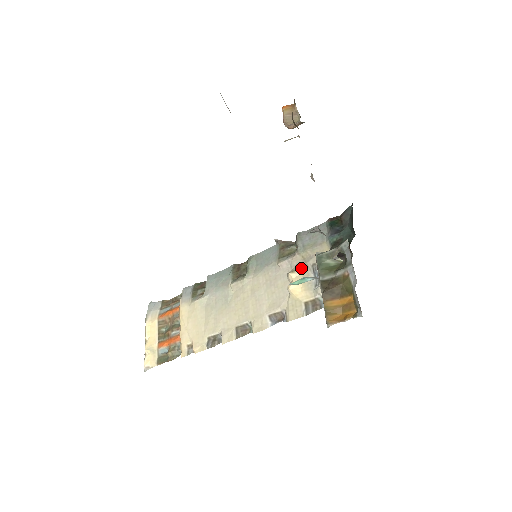
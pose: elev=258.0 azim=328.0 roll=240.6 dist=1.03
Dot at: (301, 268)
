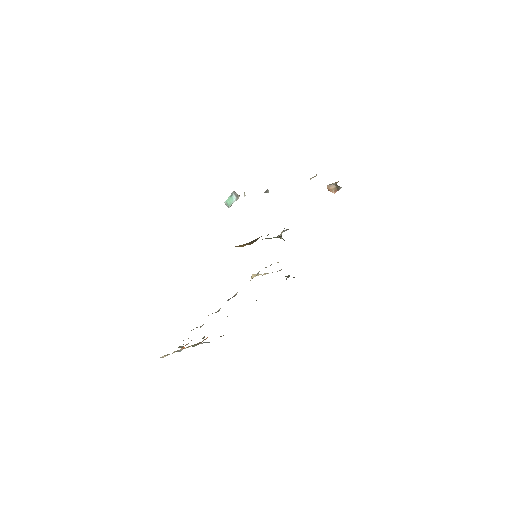
Dot at: occluded
